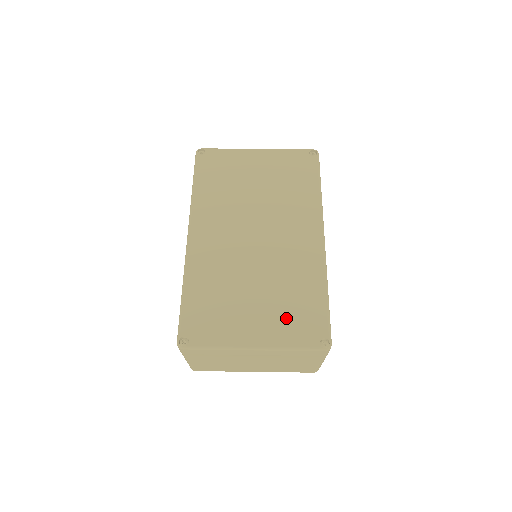
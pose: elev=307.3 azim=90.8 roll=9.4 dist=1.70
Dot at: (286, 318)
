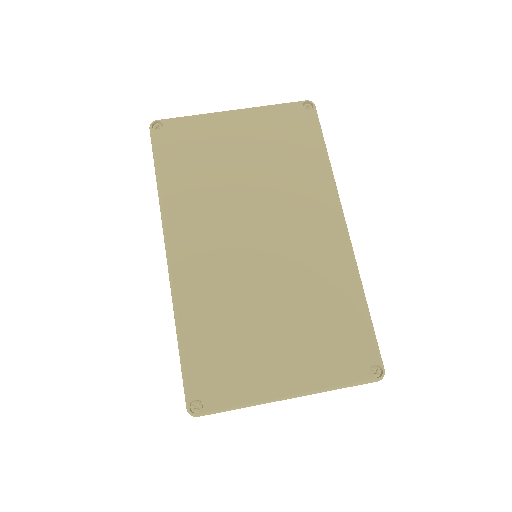
Dot at: (321, 347)
